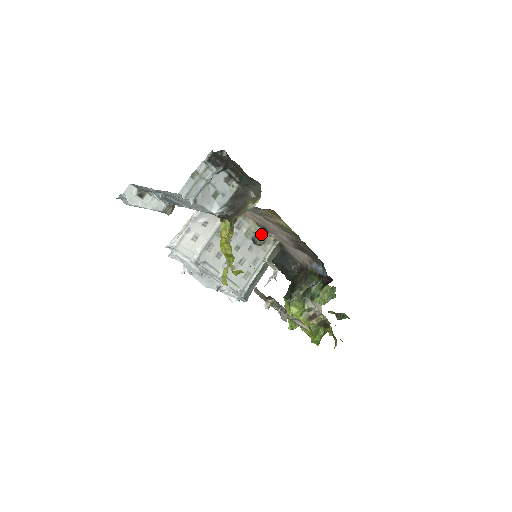
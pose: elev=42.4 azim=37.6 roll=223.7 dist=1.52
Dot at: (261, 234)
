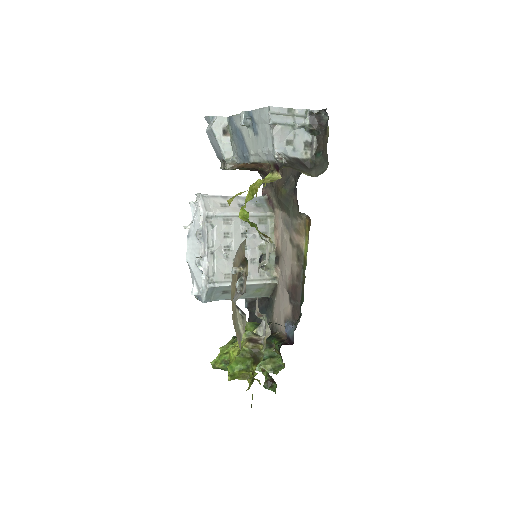
Dot at: (271, 260)
